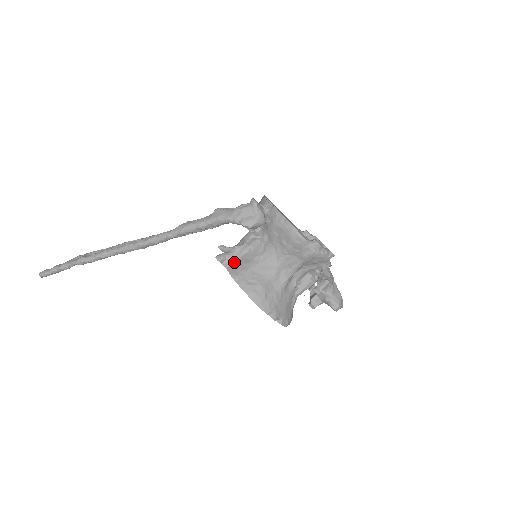
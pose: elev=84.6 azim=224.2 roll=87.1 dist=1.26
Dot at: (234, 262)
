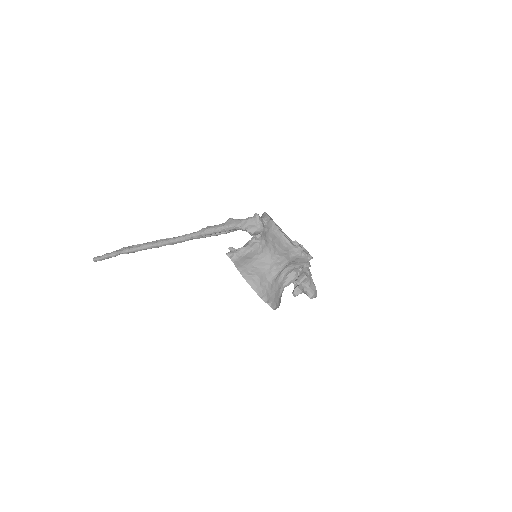
Dot at: (239, 258)
